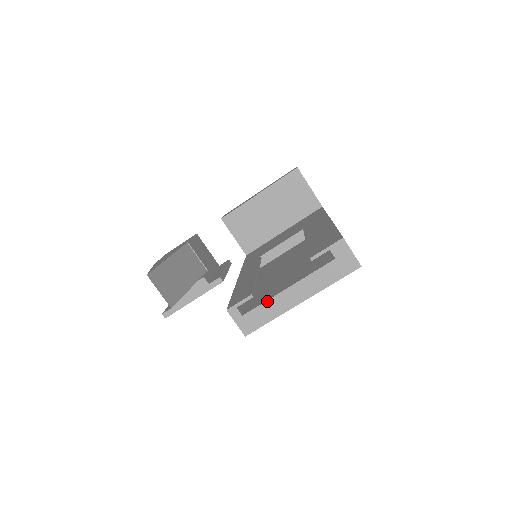
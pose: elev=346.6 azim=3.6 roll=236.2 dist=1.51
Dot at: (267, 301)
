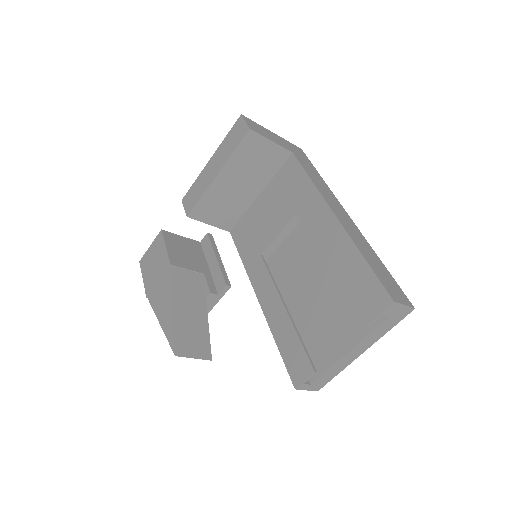
Dot at: (331, 368)
